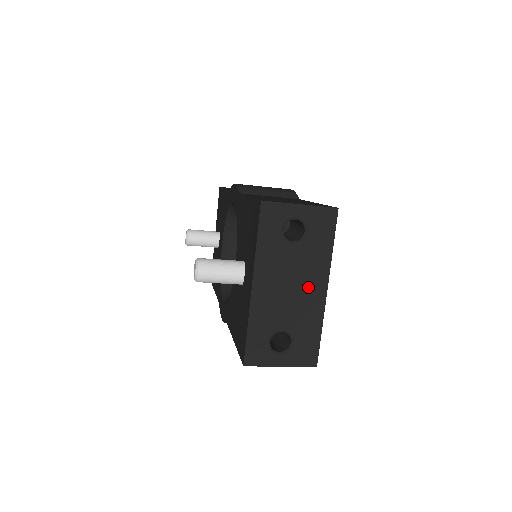
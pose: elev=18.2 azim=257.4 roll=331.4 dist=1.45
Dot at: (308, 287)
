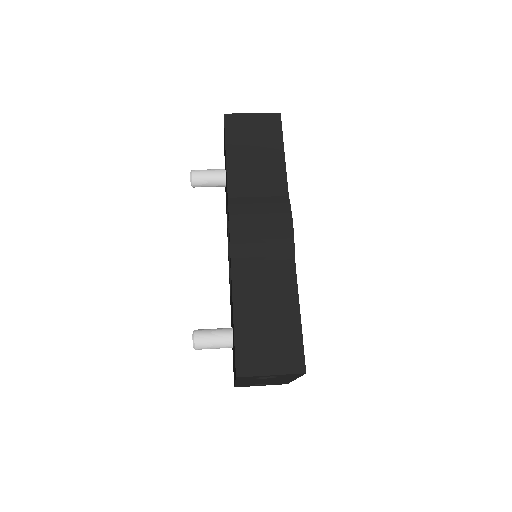
Dot at: (280, 380)
